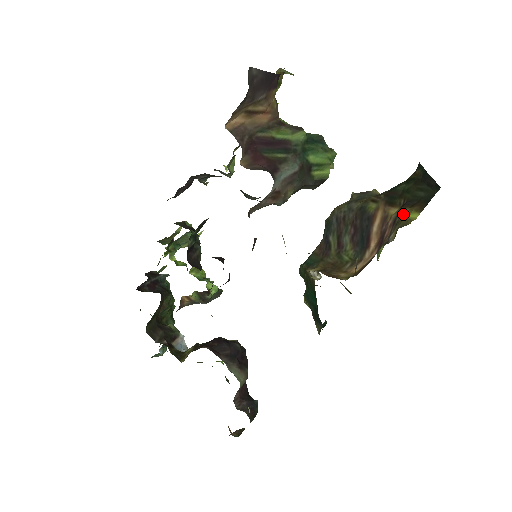
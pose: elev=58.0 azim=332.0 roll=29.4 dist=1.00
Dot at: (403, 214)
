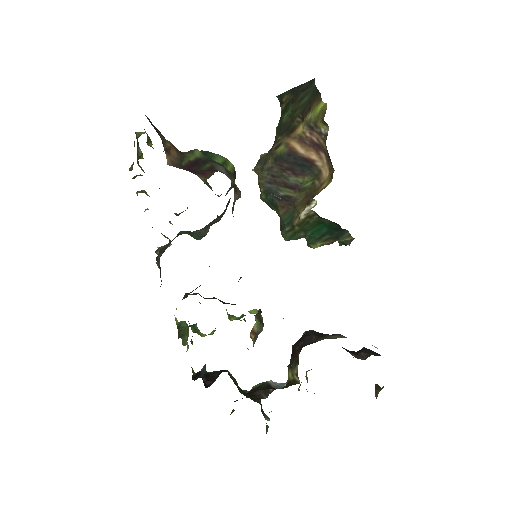
Dot at: (311, 117)
